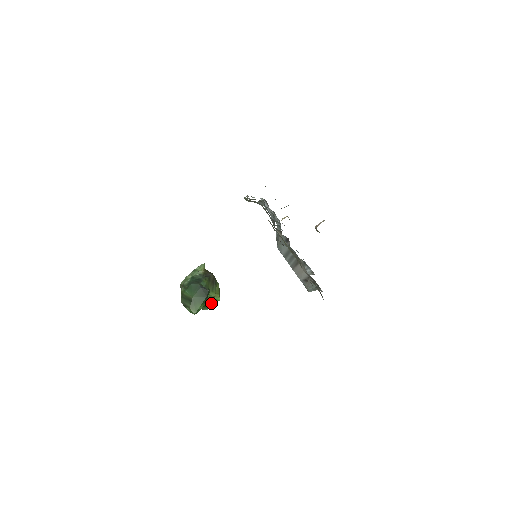
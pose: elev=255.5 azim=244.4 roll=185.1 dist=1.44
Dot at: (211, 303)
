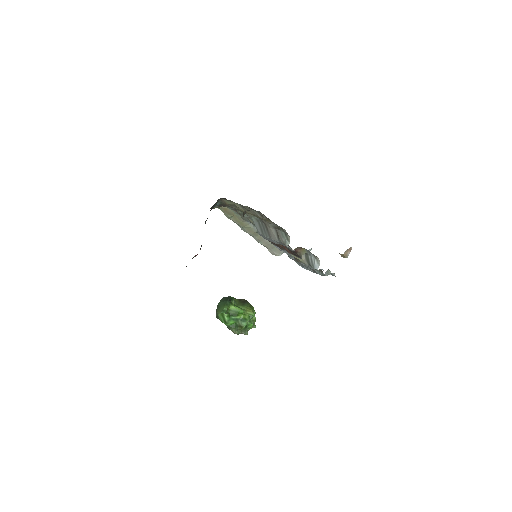
Dot at: (243, 314)
